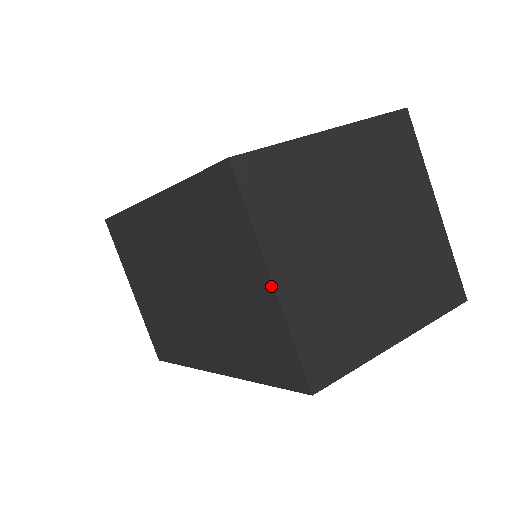
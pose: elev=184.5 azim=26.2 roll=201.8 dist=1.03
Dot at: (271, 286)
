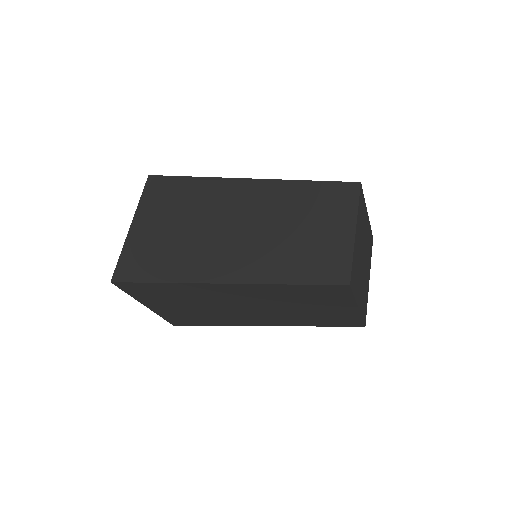
Dot at: (353, 233)
